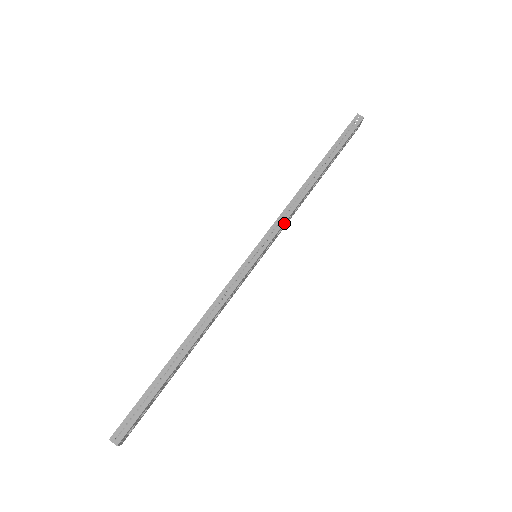
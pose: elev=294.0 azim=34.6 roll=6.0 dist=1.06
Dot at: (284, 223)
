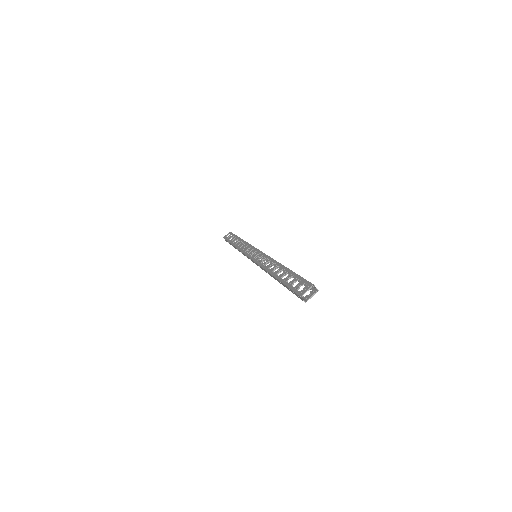
Dot at: occluded
